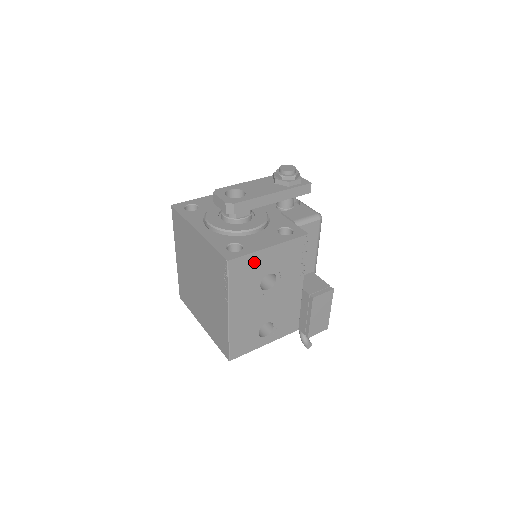
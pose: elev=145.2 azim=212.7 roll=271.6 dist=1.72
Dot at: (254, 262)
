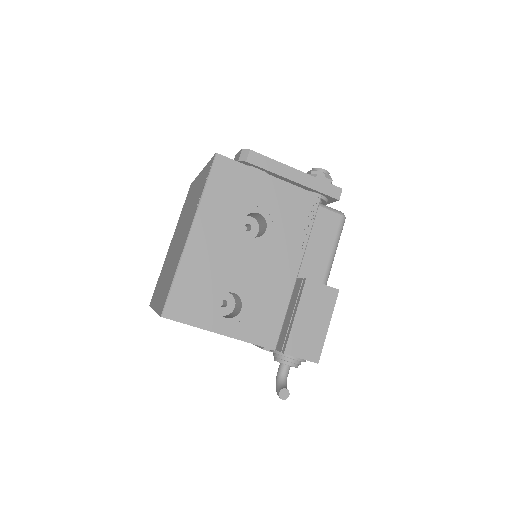
Dot at: (246, 181)
